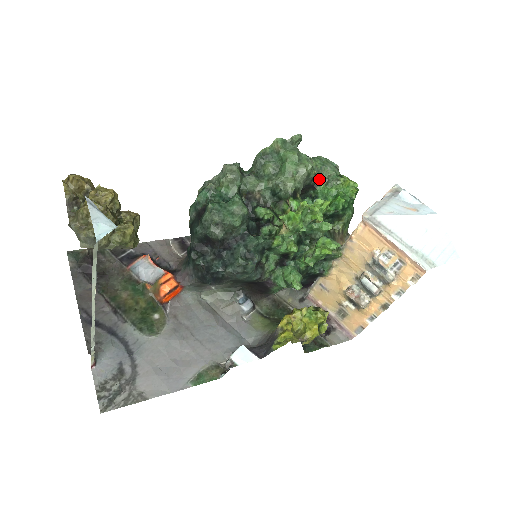
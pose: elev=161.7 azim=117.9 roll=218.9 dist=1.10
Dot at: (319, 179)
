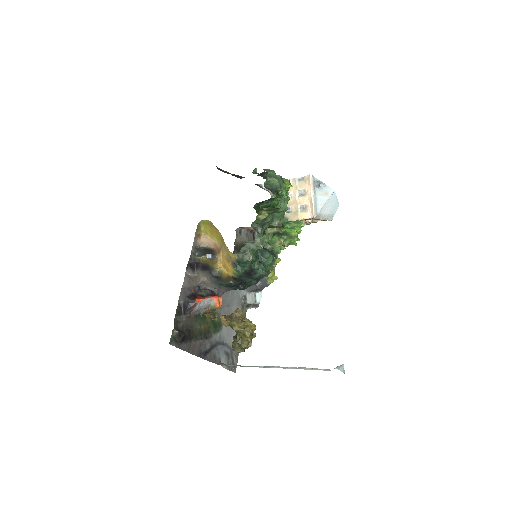
Dot at: occluded
